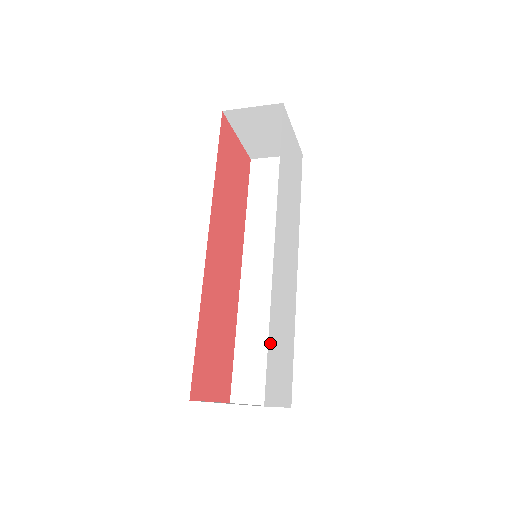
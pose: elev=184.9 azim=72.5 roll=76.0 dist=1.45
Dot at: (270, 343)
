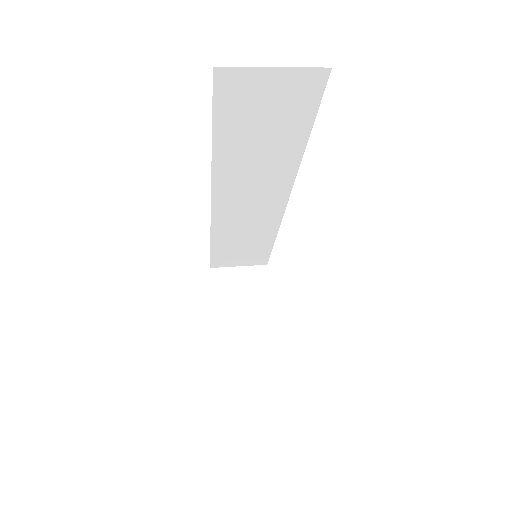
Dot at: occluded
